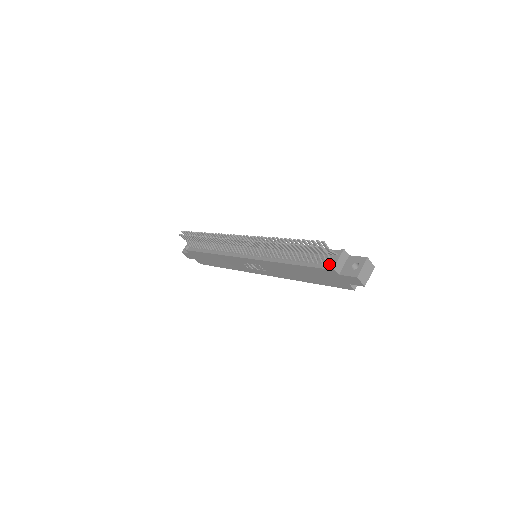
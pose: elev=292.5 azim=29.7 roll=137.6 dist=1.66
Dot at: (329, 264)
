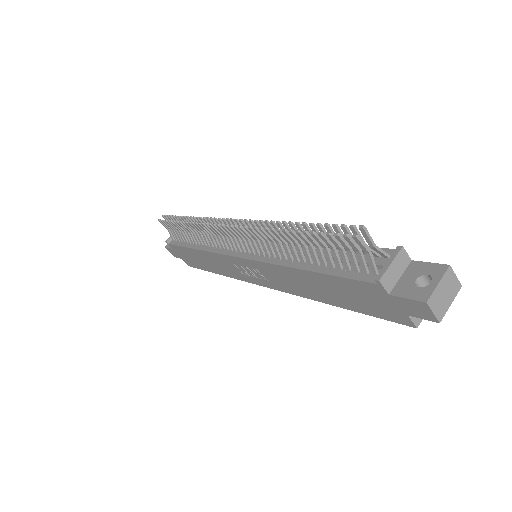
Dot at: (371, 273)
